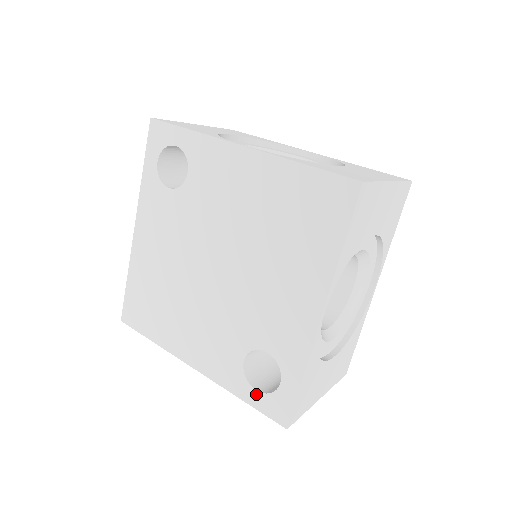
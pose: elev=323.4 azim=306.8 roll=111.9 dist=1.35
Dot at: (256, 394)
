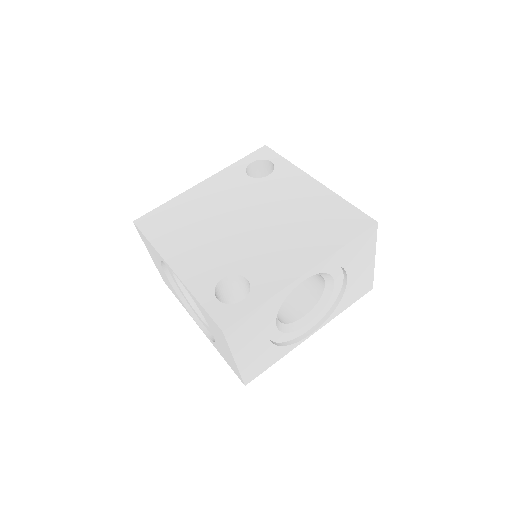
Dot at: (215, 301)
